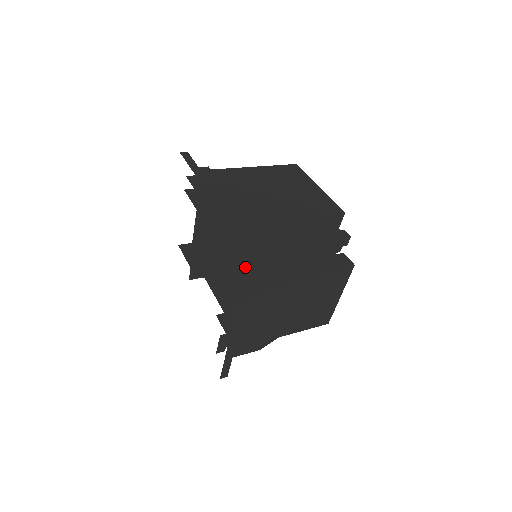
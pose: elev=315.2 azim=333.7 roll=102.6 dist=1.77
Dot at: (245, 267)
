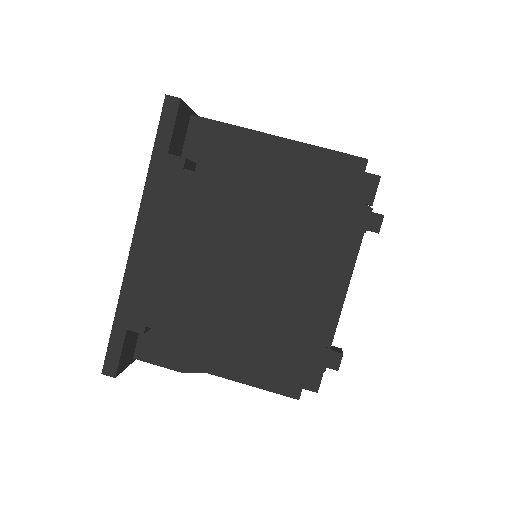
Dot at: occluded
